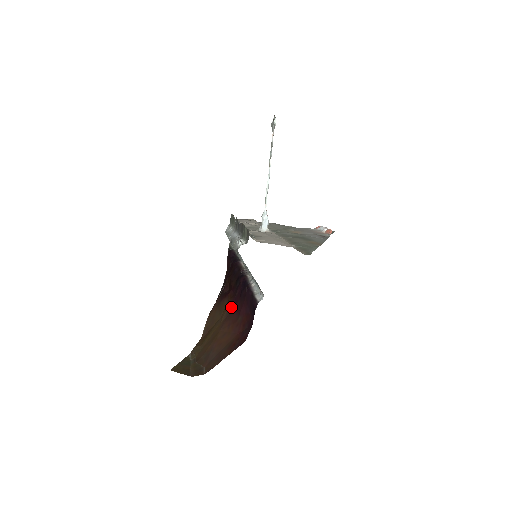
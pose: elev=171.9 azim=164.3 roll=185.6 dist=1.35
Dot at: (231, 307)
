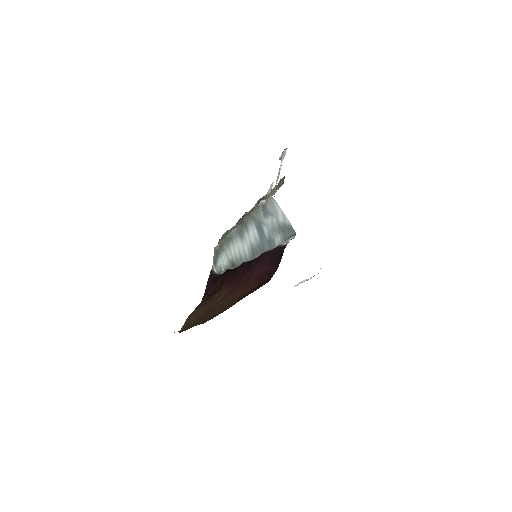
Dot at: (232, 286)
